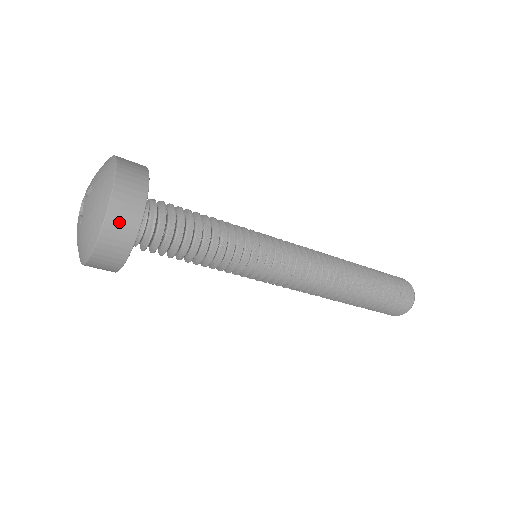
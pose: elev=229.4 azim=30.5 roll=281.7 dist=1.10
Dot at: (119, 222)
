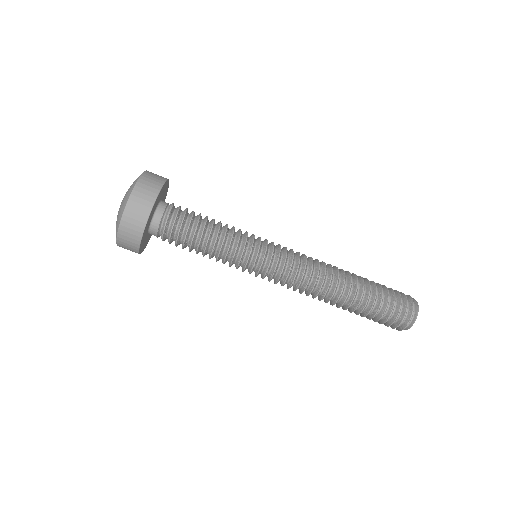
Dot at: (140, 197)
